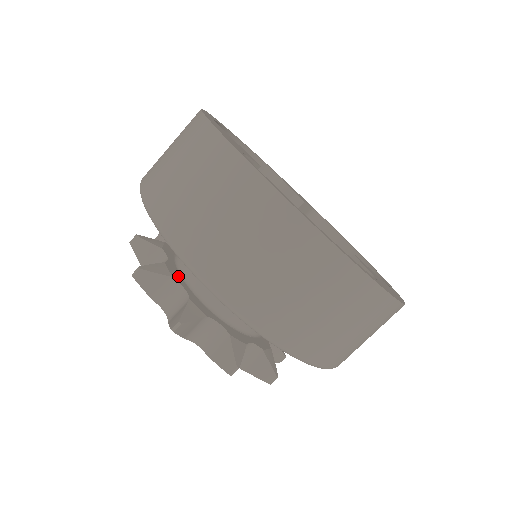
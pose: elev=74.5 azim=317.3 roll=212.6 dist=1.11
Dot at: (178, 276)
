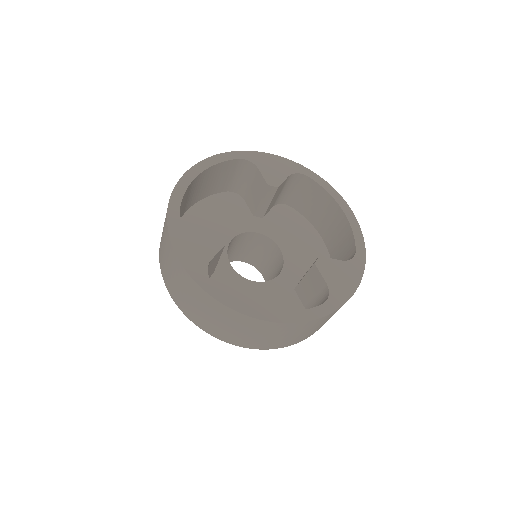
Dot at: occluded
